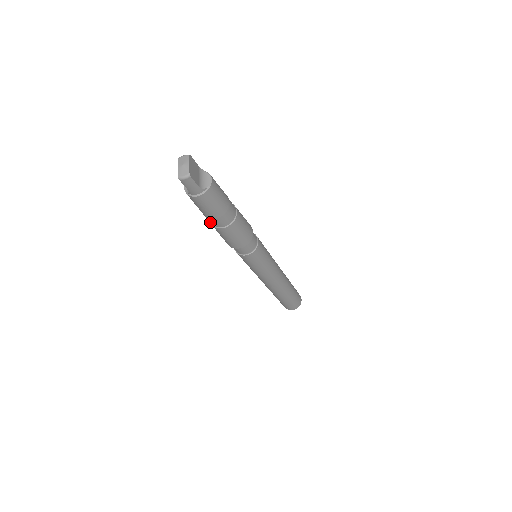
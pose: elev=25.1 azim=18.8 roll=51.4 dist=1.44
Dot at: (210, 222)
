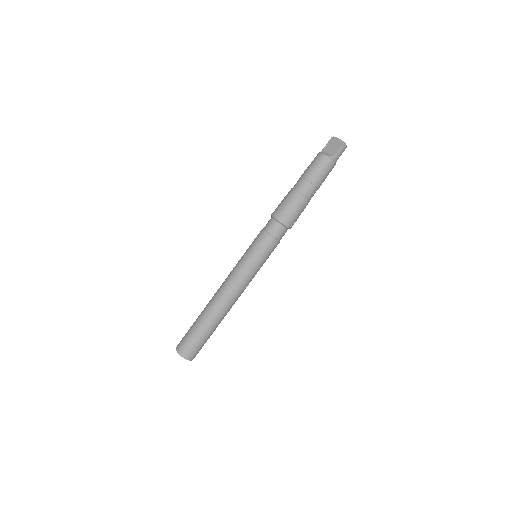
Dot at: (298, 191)
